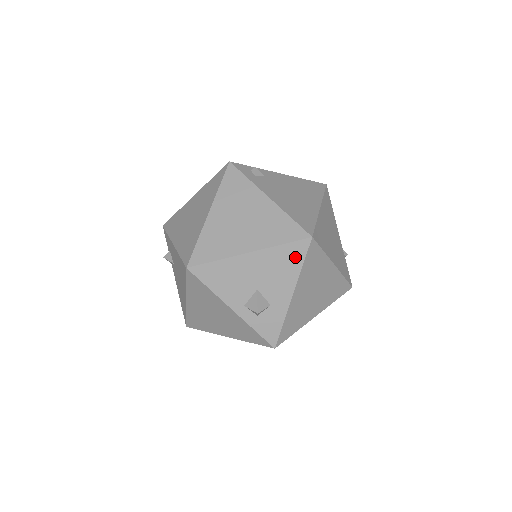
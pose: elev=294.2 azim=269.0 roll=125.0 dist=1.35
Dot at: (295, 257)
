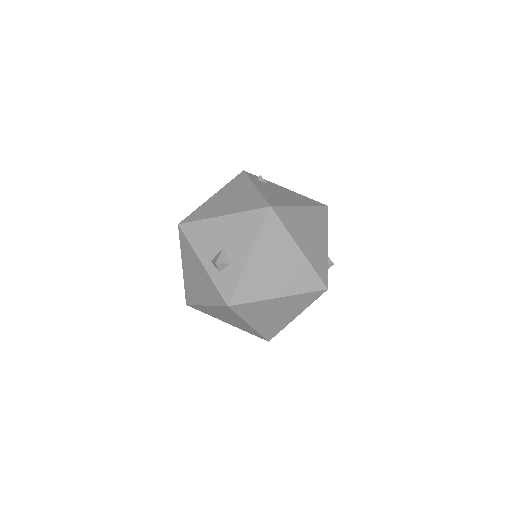
Dot at: (255, 222)
